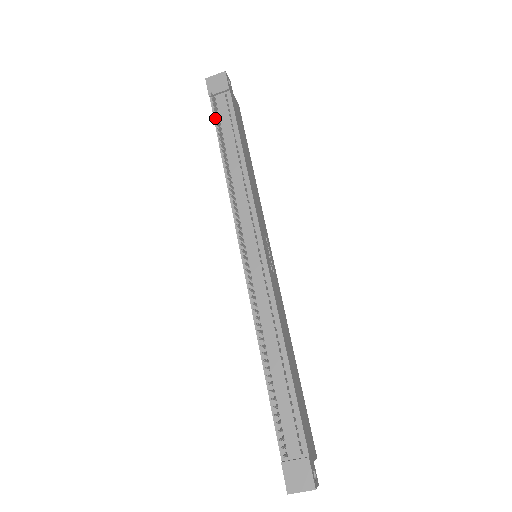
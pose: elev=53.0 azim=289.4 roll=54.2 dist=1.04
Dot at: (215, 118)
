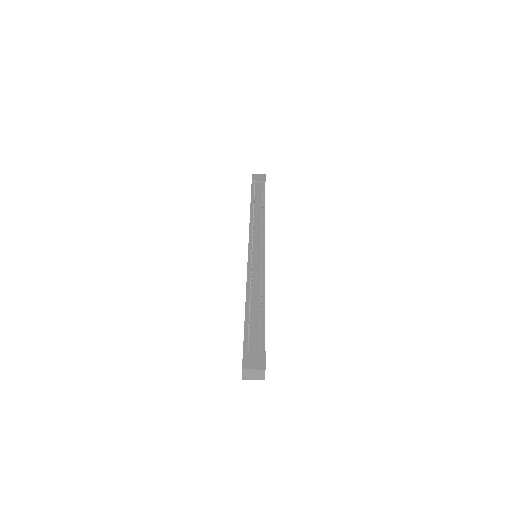
Dot at: (254, 186)
